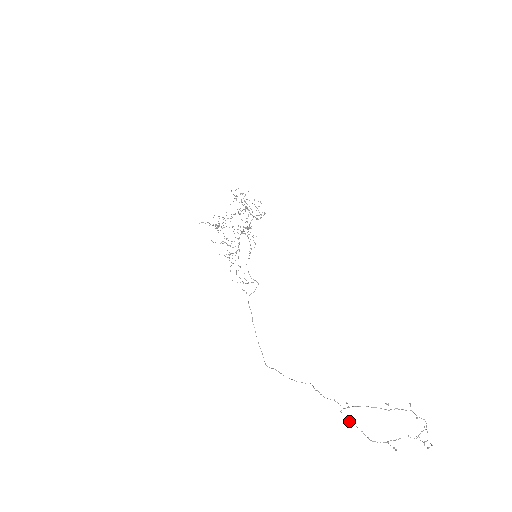
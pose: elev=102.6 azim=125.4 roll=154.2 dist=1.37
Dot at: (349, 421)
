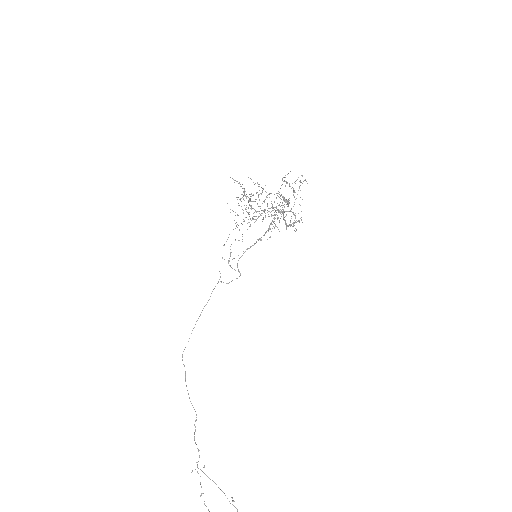
Dot at: occluded
